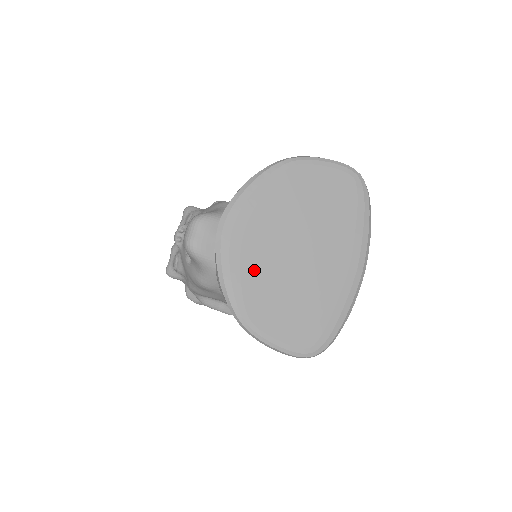
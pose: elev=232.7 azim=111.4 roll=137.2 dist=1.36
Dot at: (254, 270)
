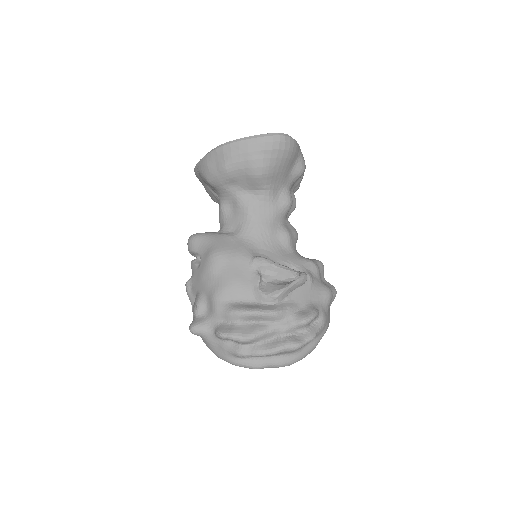
Dot at: occluded
